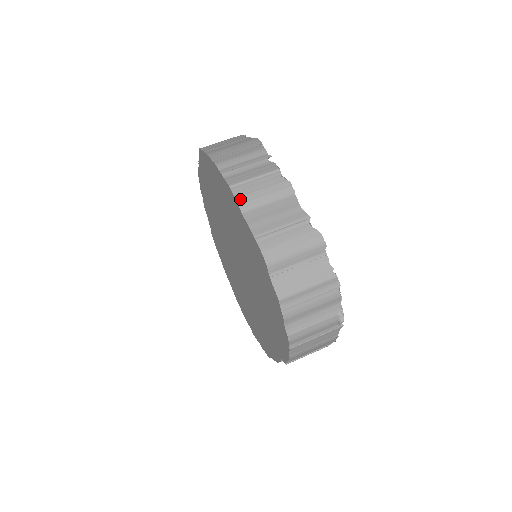
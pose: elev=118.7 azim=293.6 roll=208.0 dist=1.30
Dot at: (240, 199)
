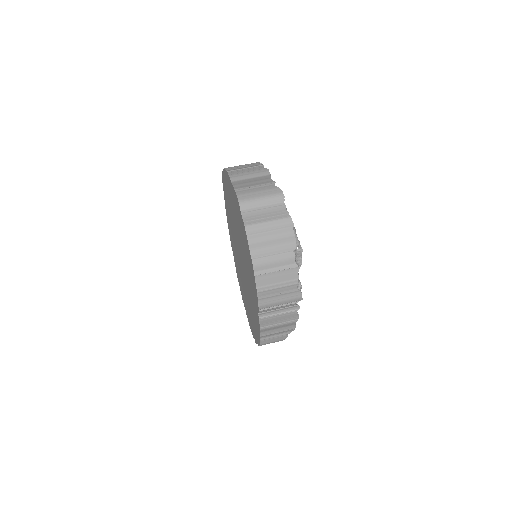
Dot at: (232, 176)
